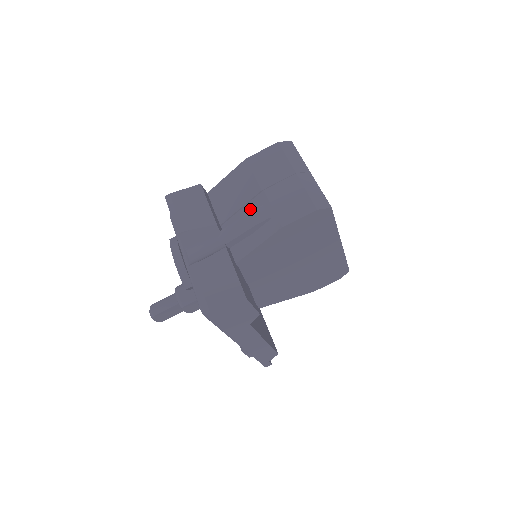
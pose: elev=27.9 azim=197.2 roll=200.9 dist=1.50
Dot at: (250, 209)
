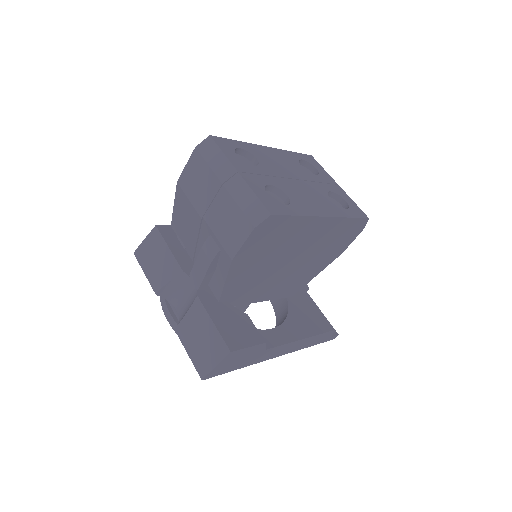
Dot at: (203, 241)
